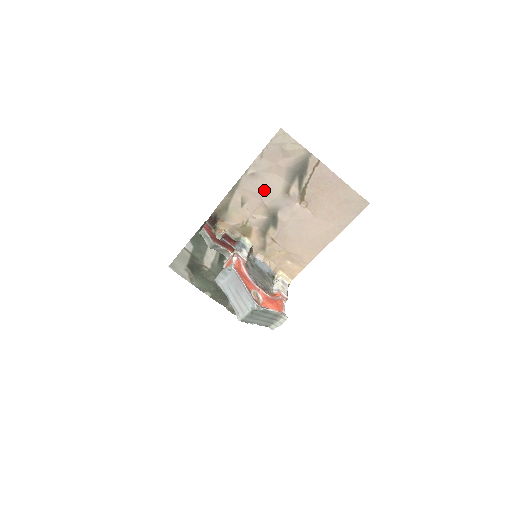
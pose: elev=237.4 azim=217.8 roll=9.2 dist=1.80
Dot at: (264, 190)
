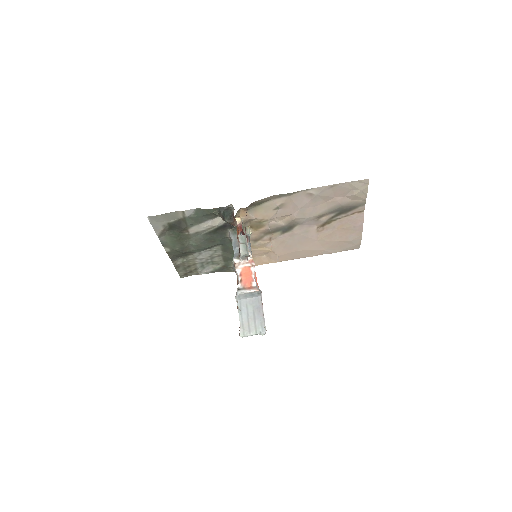
Dot at: (306, 208)
